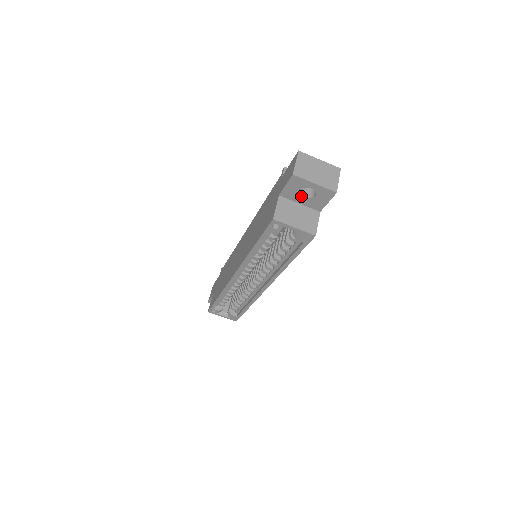
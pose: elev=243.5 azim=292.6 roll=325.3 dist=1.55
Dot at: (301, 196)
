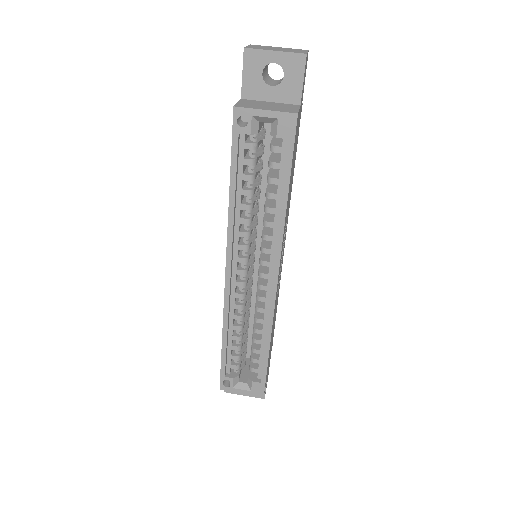
Dot at: (267, 86)
